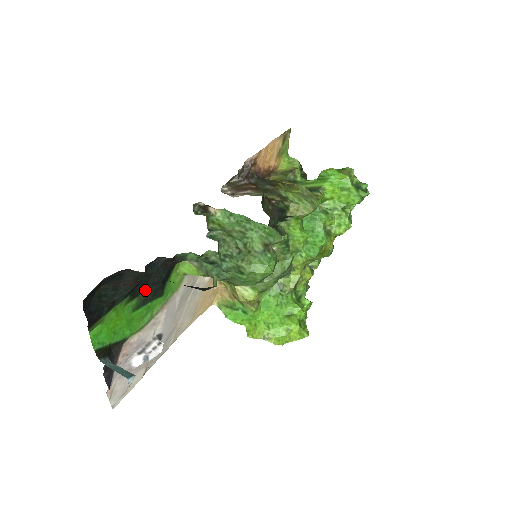
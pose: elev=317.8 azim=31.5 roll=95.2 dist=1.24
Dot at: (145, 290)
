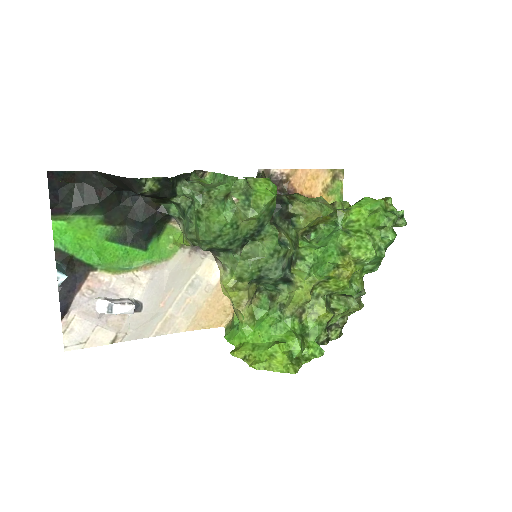
Dot at: (125, 227)
